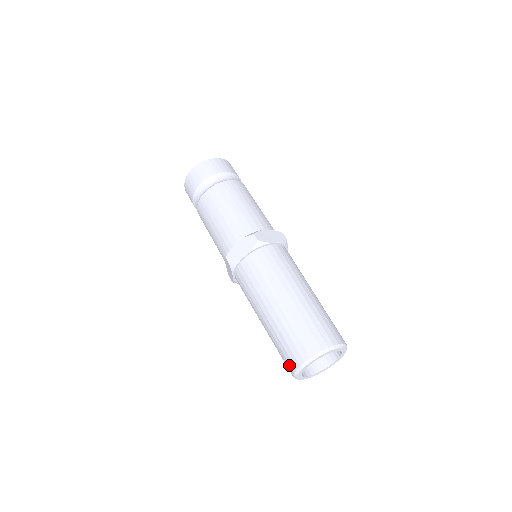
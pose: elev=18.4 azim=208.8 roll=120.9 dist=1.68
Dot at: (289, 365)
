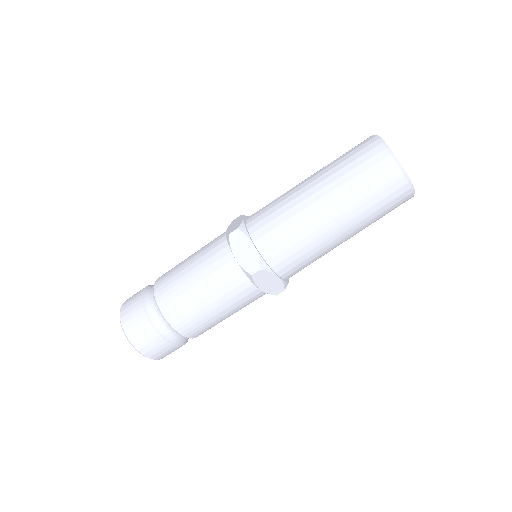
Dot at: (376, 156)
